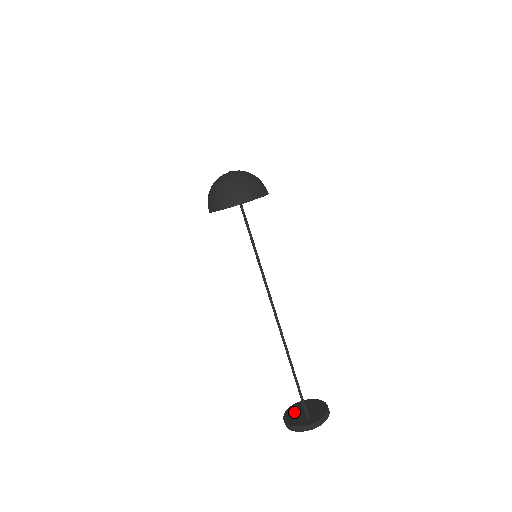
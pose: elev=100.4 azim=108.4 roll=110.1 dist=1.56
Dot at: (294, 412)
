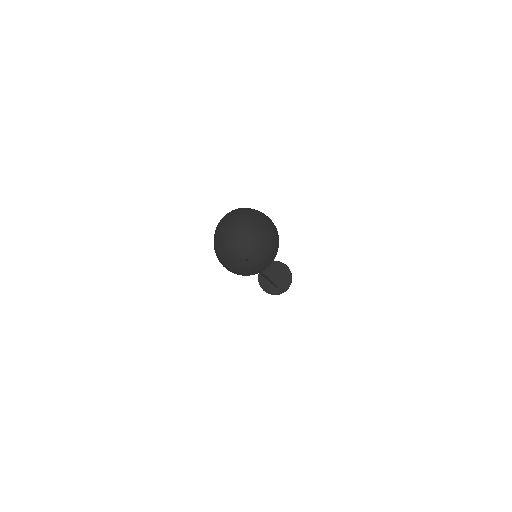
Dot at: (266, 275)
